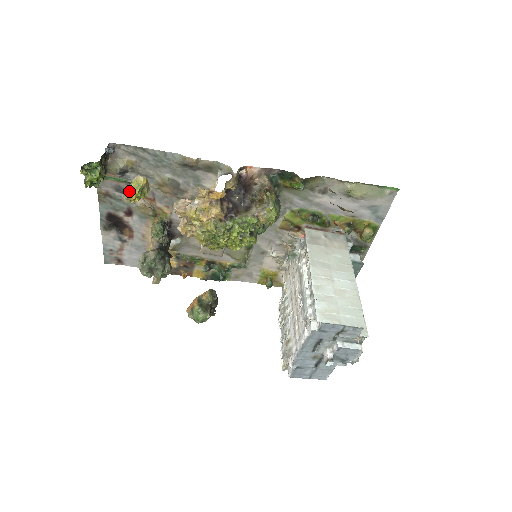
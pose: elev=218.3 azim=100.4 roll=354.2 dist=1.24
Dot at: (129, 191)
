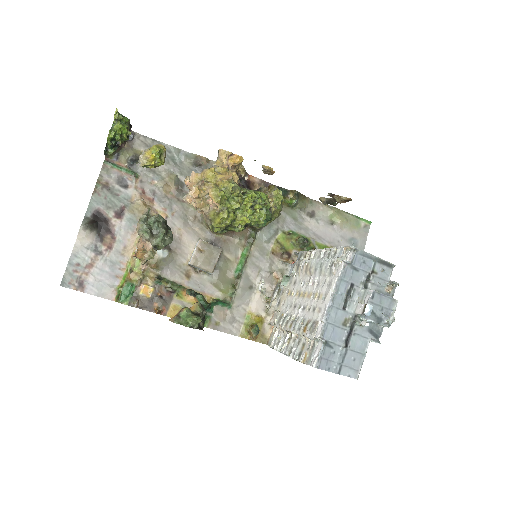
Dot at: (150, 149)
